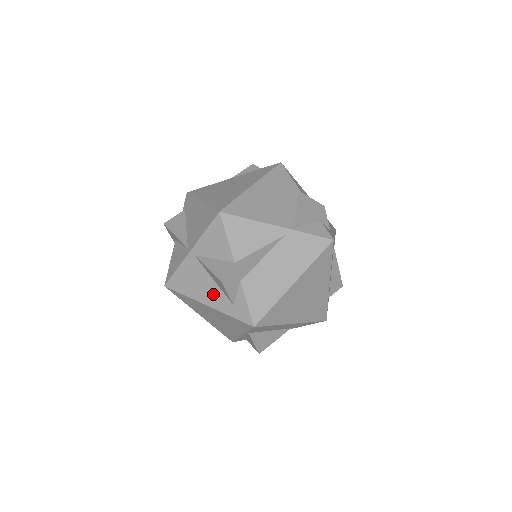
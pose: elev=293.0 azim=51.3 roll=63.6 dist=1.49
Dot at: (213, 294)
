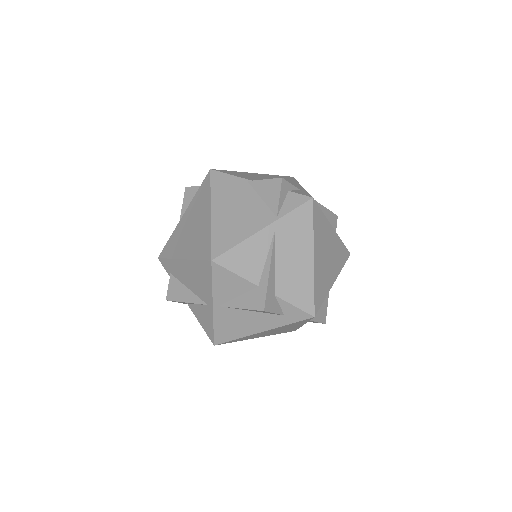
Dot at: (260, 321)
